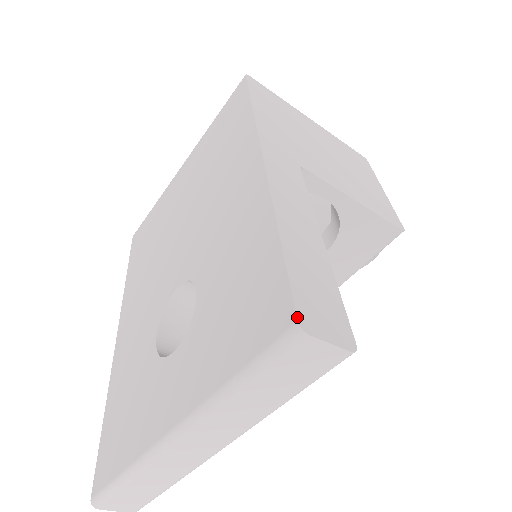
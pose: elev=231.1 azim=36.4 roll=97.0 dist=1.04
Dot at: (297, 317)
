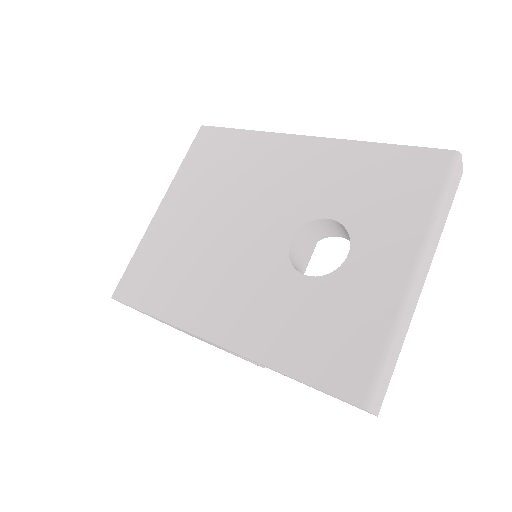
Dot at: (452, 150)
